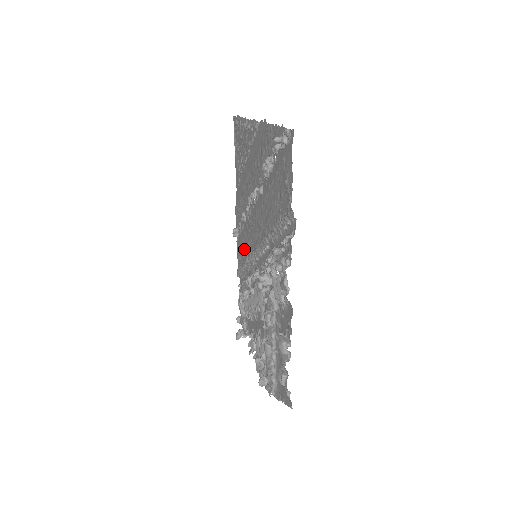
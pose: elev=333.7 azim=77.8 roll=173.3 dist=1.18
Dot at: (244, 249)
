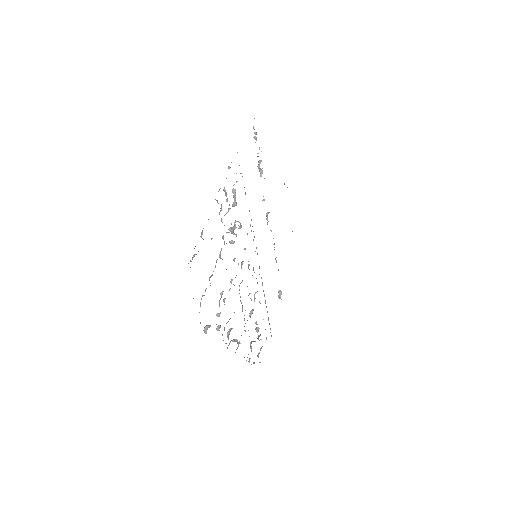
Dot at: occluded
